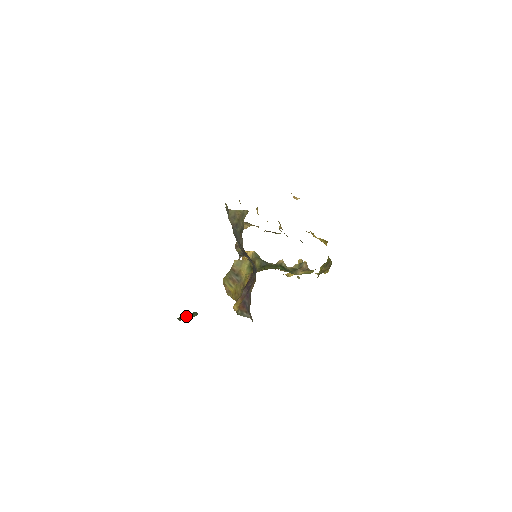
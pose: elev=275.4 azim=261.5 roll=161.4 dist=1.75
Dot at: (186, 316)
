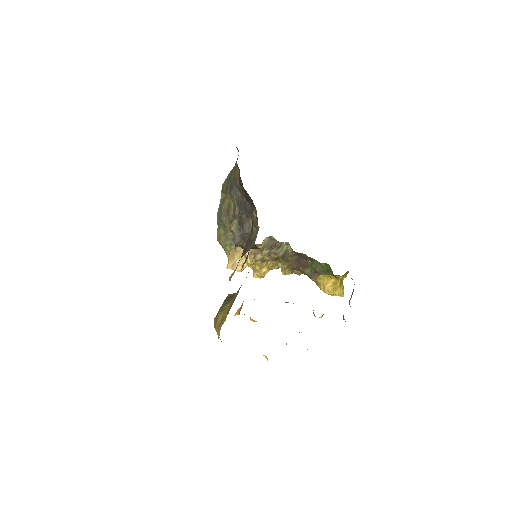
Dot at: occluded
